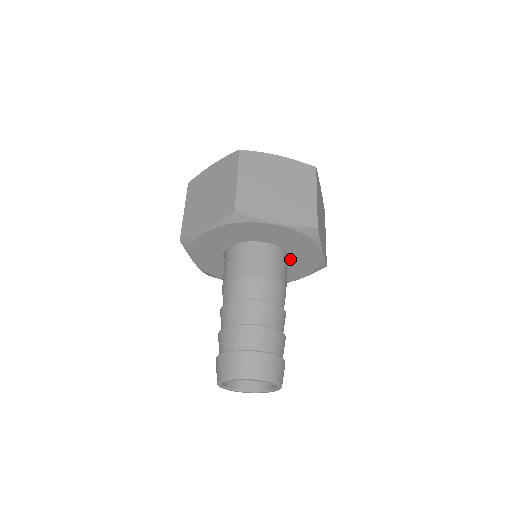
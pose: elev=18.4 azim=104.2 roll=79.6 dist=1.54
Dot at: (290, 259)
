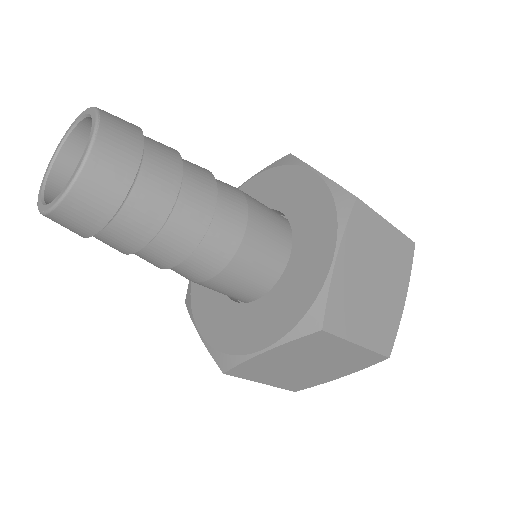
Dot at: (291, 220)
